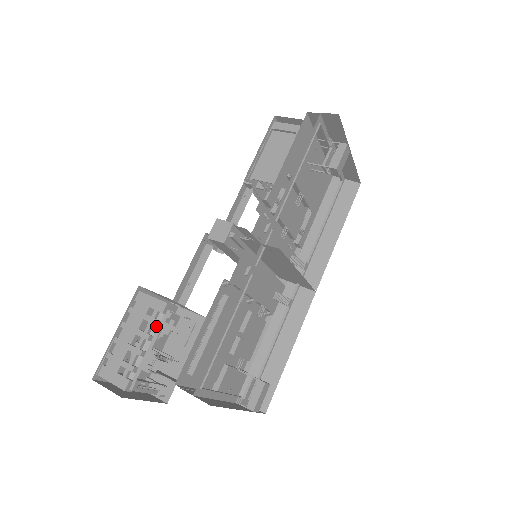
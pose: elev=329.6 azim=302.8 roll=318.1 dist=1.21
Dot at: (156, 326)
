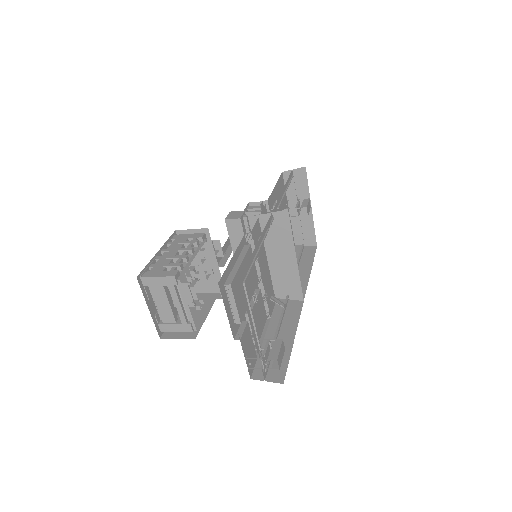
Dot at: (196, 247)
